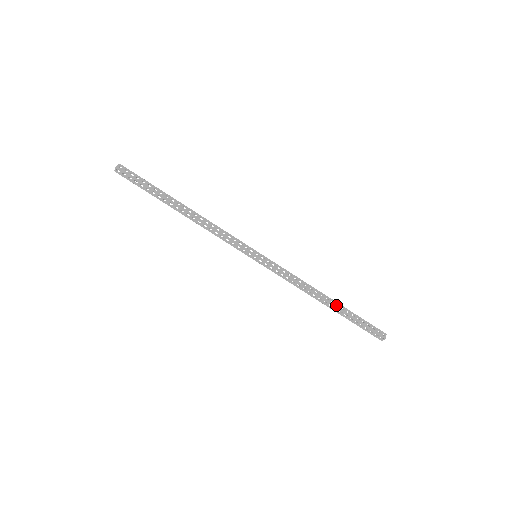
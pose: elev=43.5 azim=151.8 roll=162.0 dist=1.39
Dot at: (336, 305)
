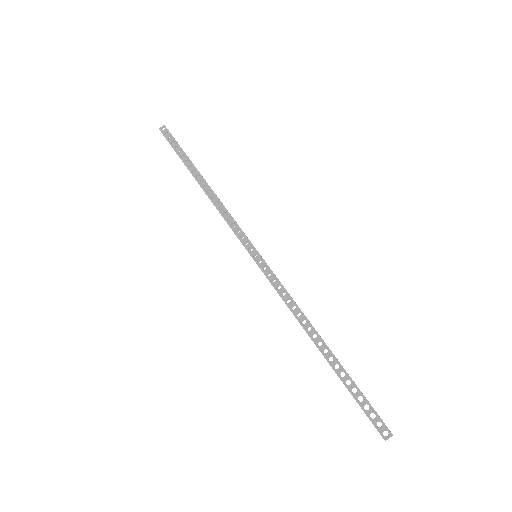
Dot at: (333, 354)
